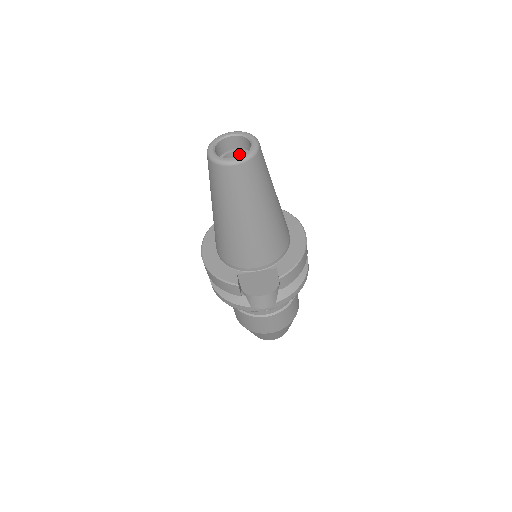
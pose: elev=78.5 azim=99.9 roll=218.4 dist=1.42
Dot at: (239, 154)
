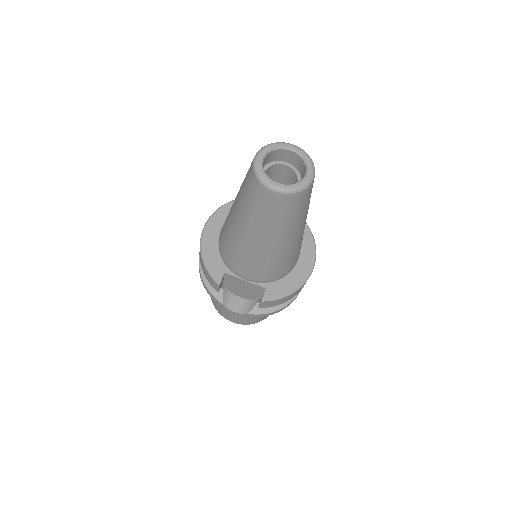
Dot at: (289, 170)
